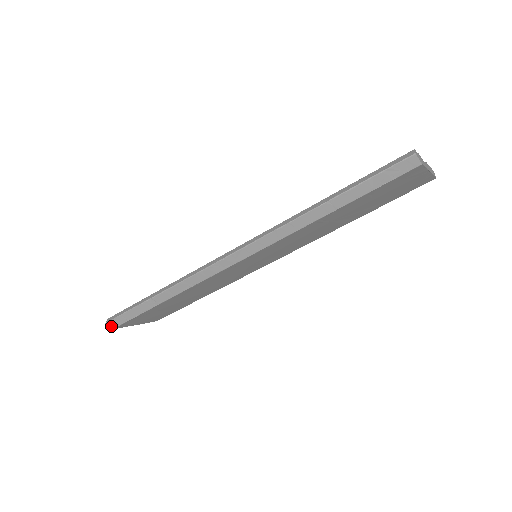
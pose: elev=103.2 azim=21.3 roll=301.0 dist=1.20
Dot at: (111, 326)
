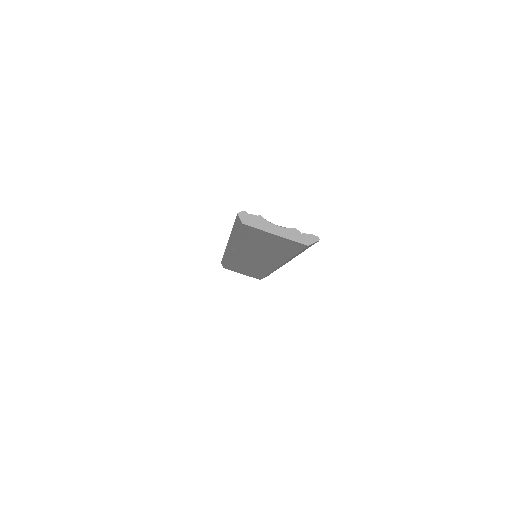
Dot at: occluded
